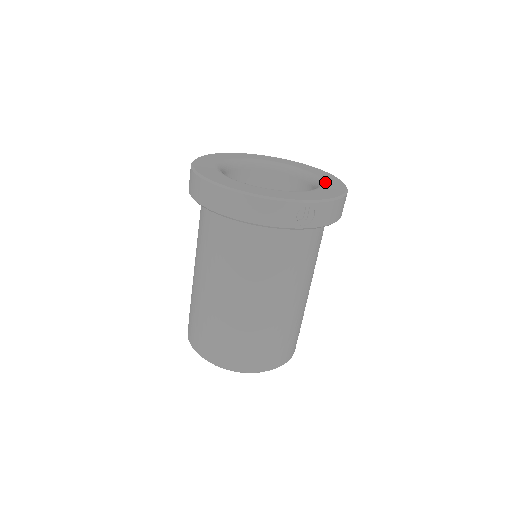
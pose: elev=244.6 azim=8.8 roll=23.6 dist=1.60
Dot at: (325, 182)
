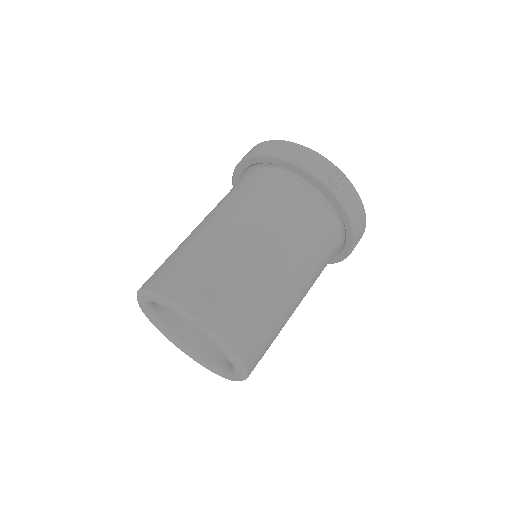
Dot at: occluded
